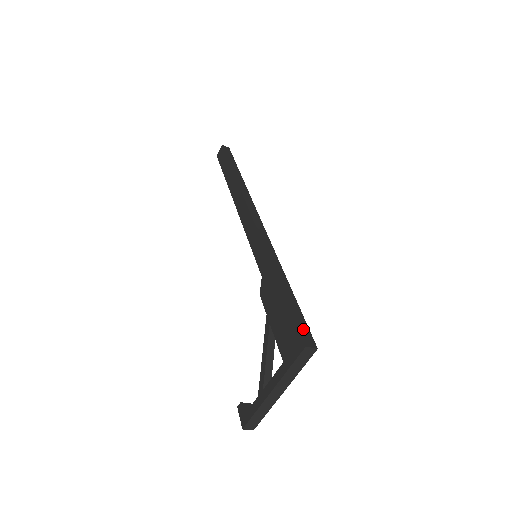
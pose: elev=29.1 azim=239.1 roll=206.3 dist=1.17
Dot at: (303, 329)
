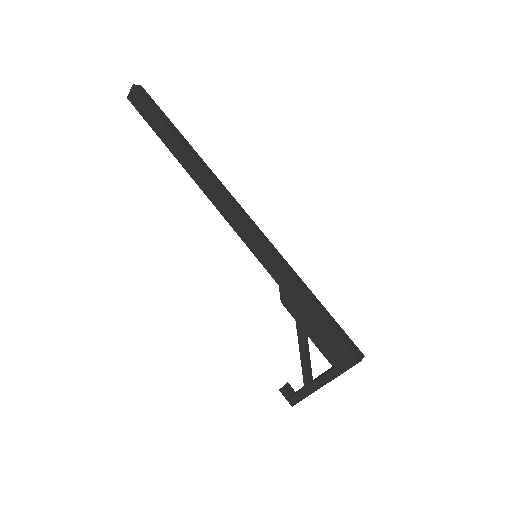
Dot at: (349, 343)
